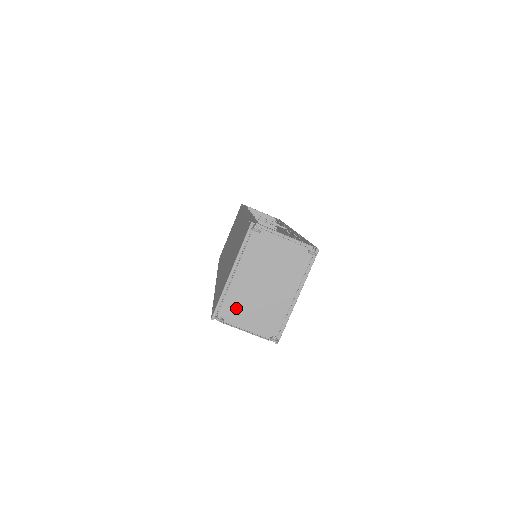
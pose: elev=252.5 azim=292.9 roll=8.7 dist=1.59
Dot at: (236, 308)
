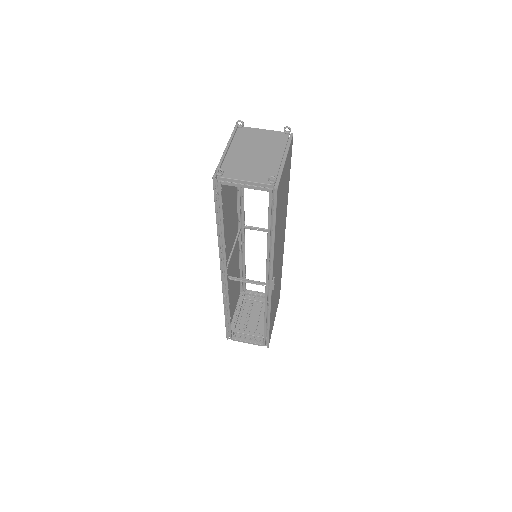
Dot at: (233, 169)
